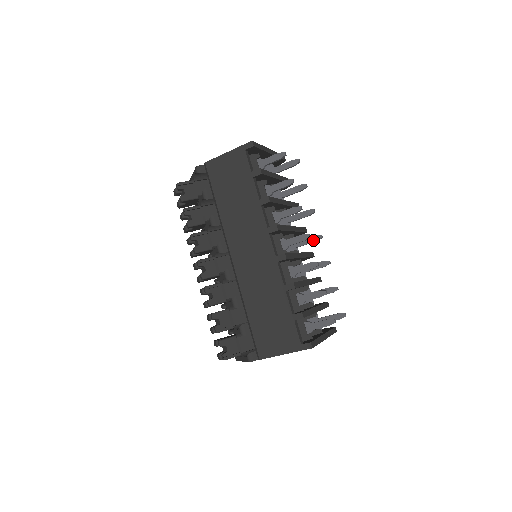
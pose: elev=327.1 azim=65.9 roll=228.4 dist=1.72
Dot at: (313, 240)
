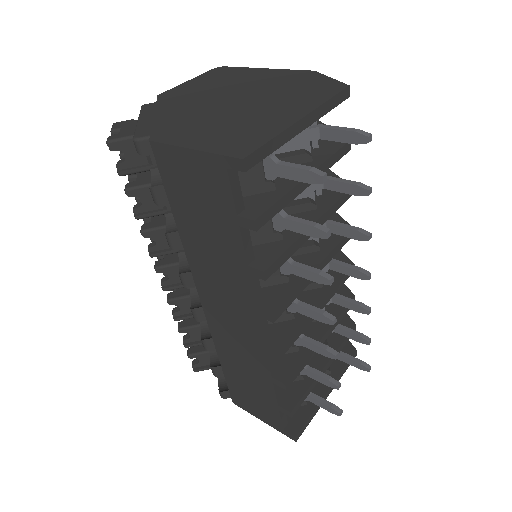
Dot at: (353, 275)
